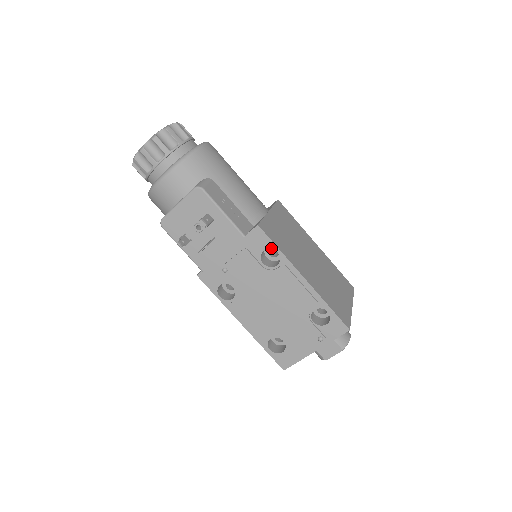
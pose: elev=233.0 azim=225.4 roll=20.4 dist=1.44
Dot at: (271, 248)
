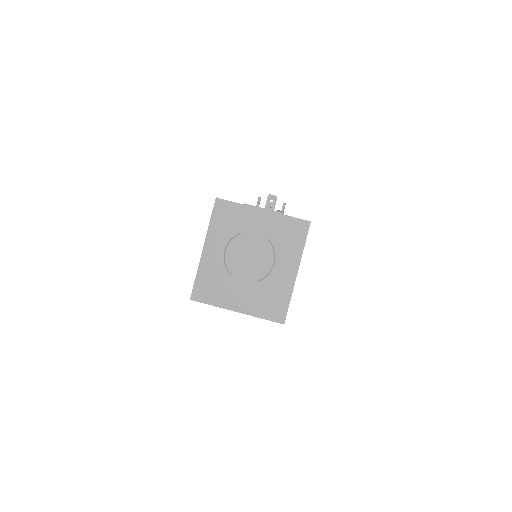
Dot at: occluded
